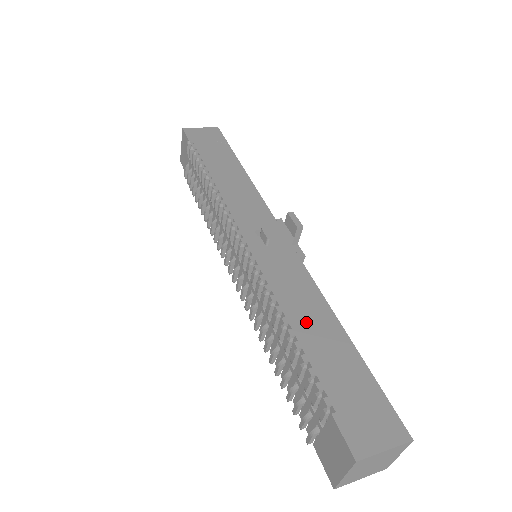
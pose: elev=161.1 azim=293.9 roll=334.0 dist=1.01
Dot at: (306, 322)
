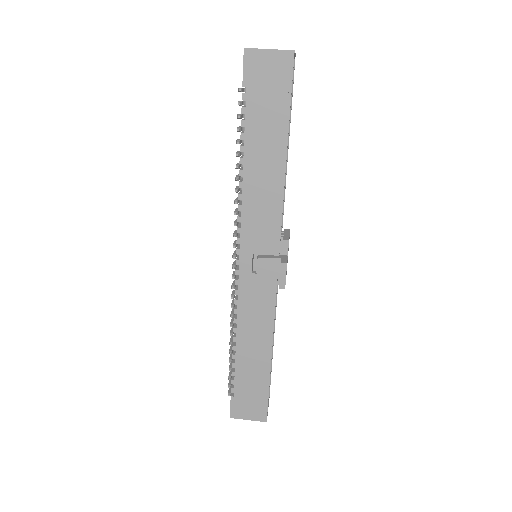
Dot at: (248, 345)
